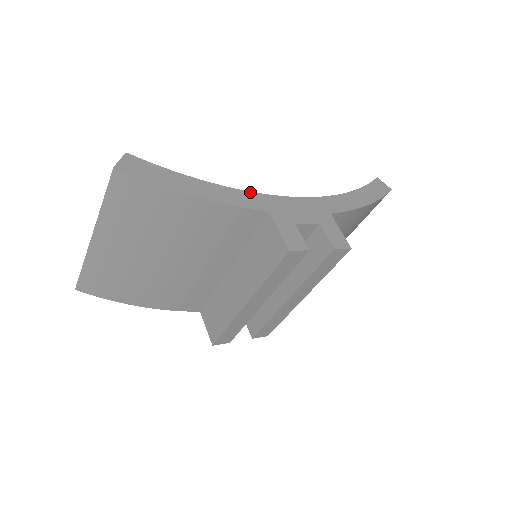
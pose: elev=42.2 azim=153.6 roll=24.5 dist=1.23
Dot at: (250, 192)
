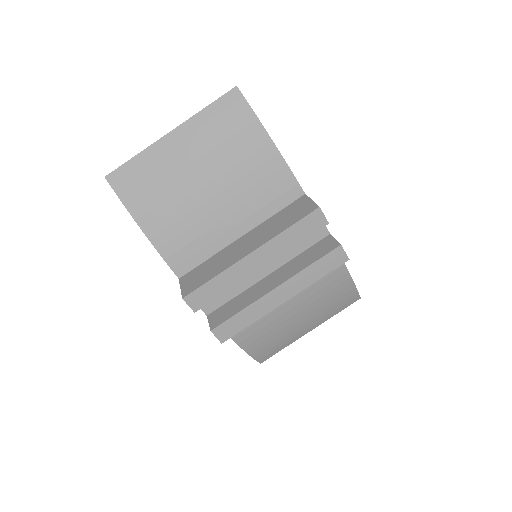
Dot at: occluded
